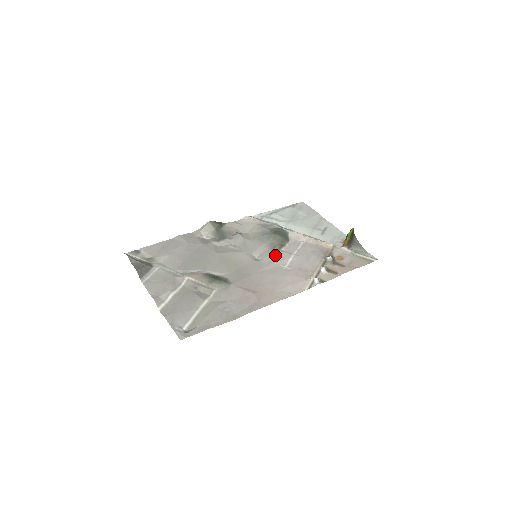
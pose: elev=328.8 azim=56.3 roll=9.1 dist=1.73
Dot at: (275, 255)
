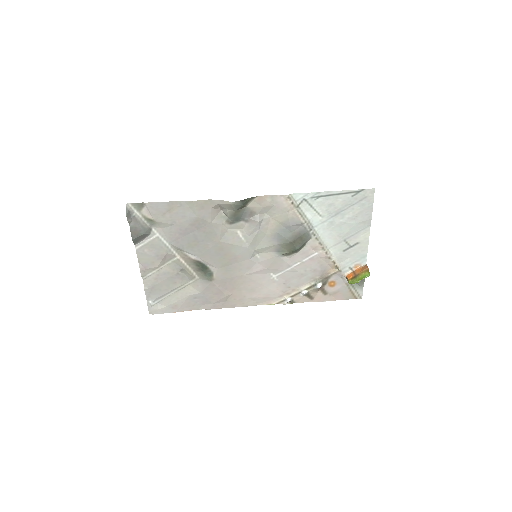
Dot at: (274, 262)
